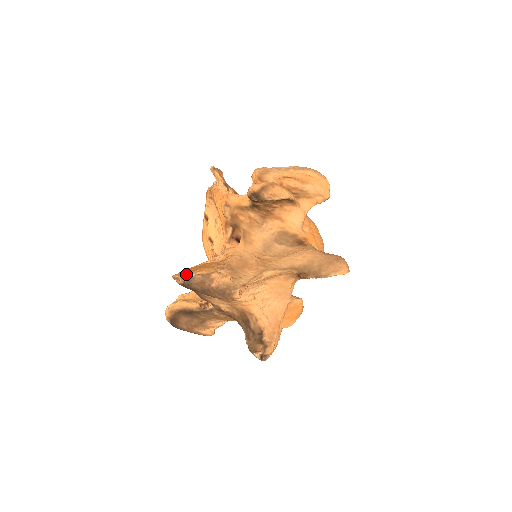
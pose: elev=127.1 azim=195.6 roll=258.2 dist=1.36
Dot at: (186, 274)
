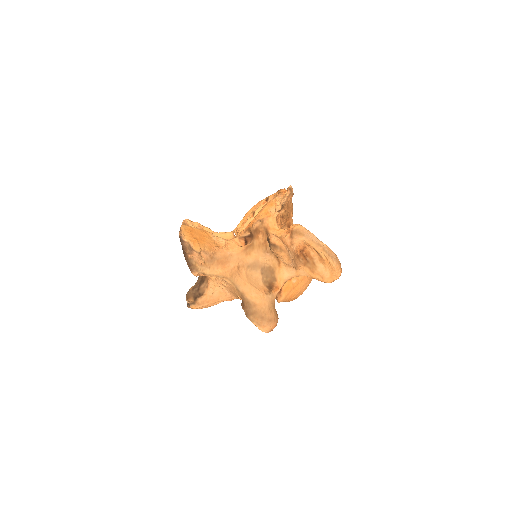
Dot at: (185, 234)
